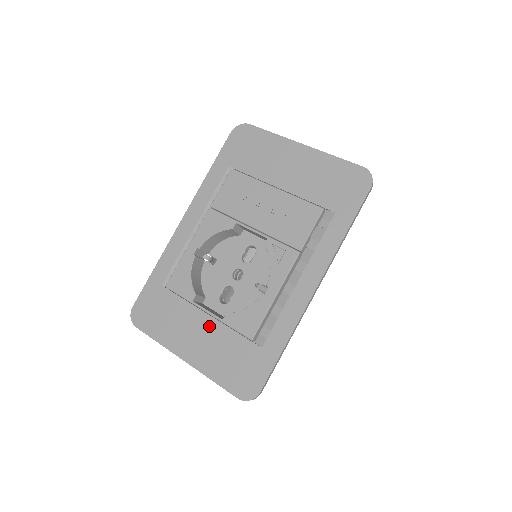
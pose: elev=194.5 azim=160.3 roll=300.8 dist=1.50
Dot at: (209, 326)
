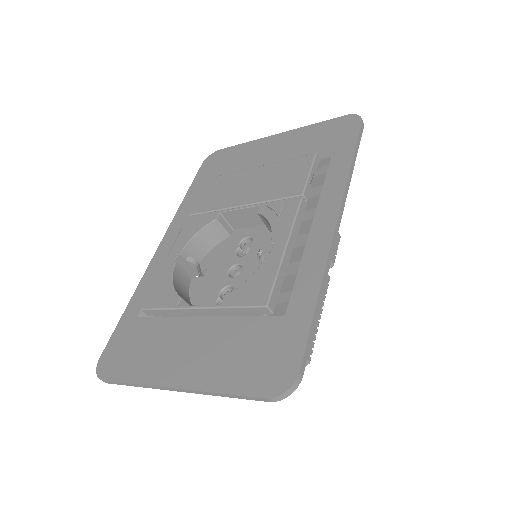
Dot at: (205, 328)
